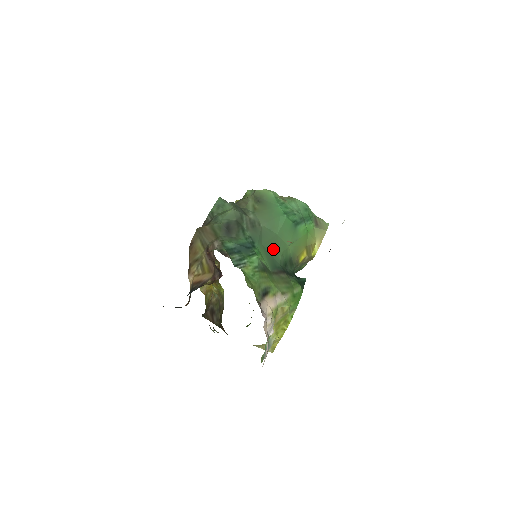
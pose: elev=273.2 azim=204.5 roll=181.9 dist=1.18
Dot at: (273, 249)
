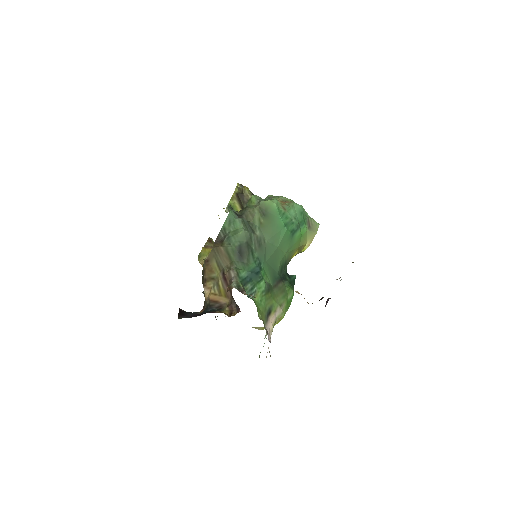
Dot at: (274, 262)
